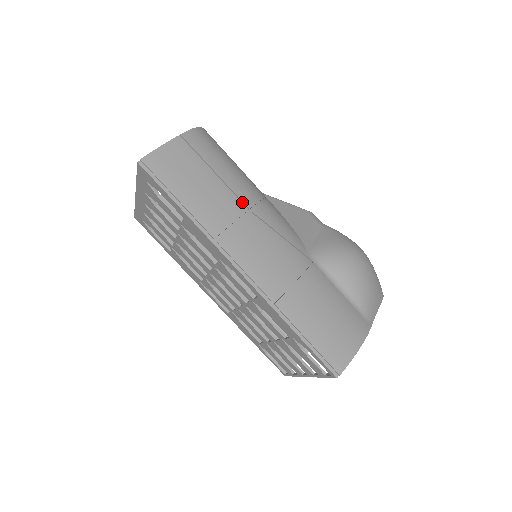
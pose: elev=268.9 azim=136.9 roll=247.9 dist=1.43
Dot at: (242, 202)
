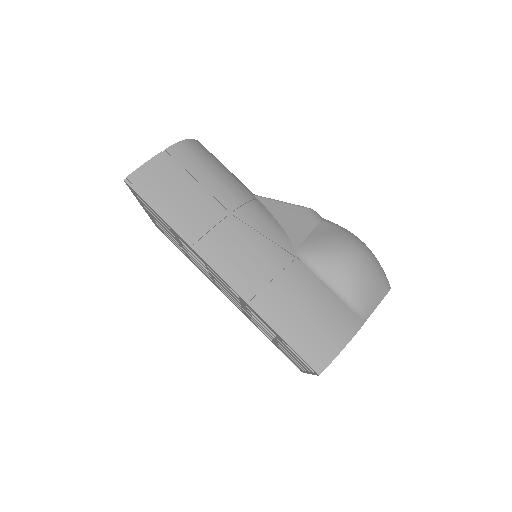
Dot at: (224, 207)
